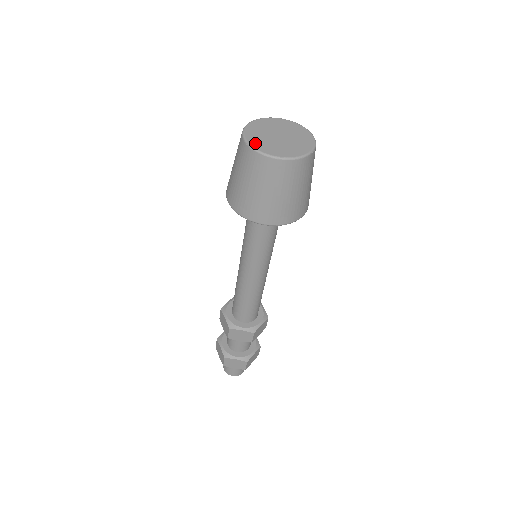
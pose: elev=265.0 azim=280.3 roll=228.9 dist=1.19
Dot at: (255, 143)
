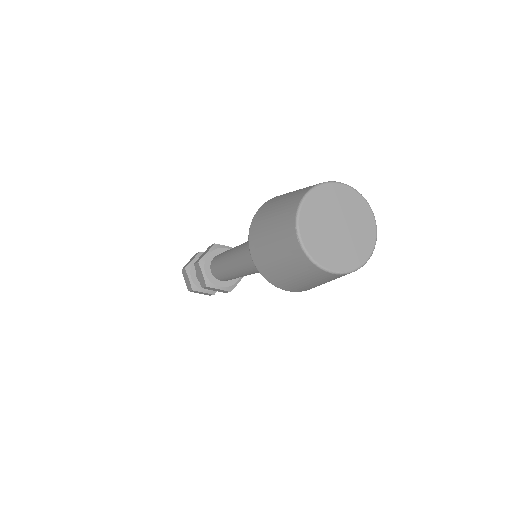
Dot at: (311, 245)
